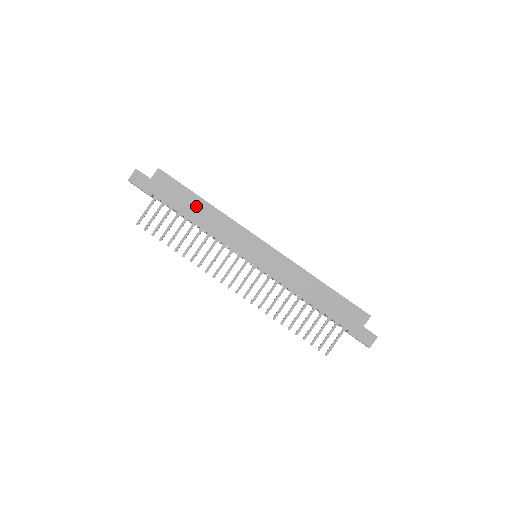
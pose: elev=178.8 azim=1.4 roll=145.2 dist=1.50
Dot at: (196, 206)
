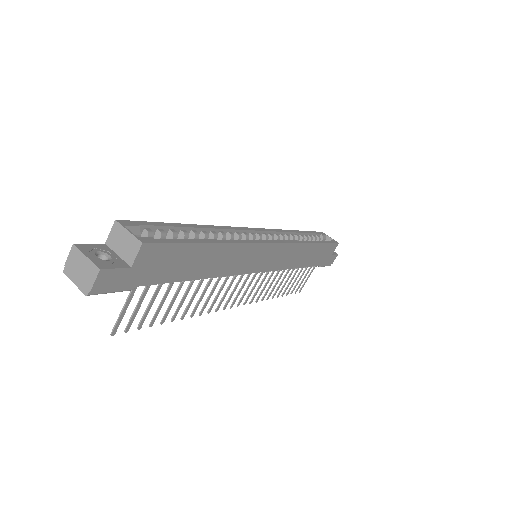
Dot at: (203, 258)
